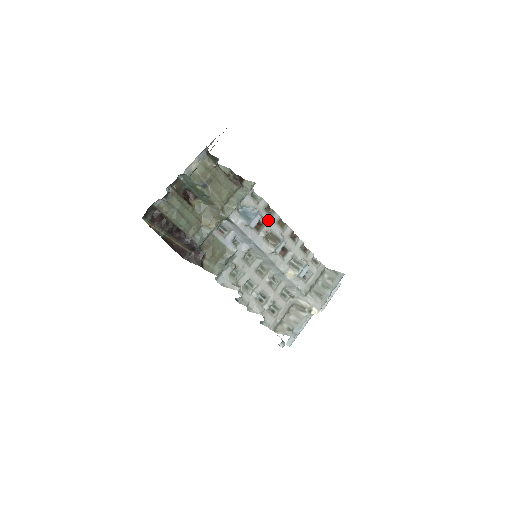
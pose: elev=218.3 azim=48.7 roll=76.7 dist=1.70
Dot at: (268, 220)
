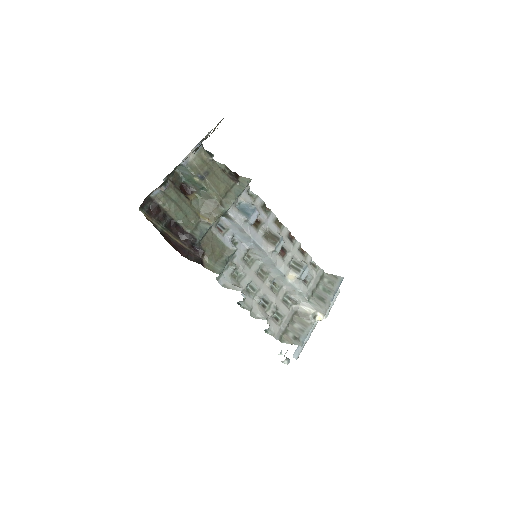
Dot at: (265, 218)
